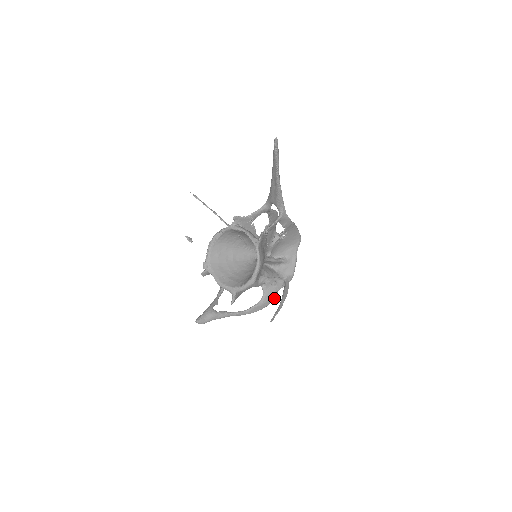
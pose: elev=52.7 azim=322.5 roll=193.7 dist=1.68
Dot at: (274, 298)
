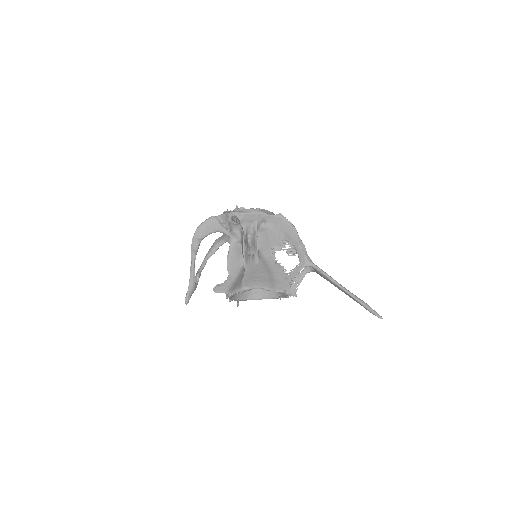
Dot at: occluded
